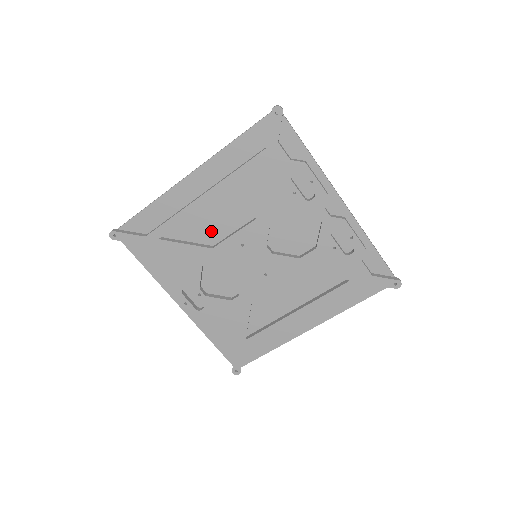
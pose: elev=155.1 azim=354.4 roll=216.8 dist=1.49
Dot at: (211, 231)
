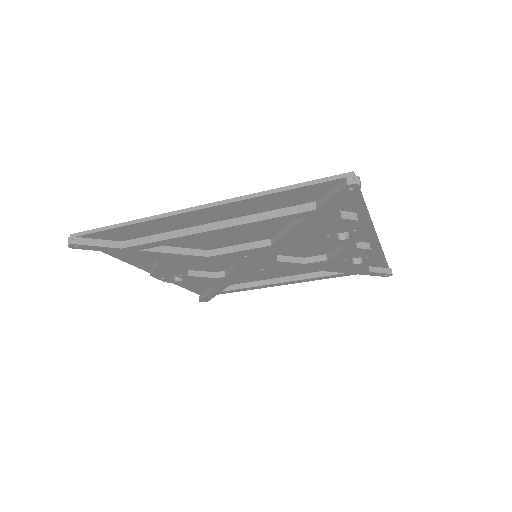
Dot at: (209, 242)
